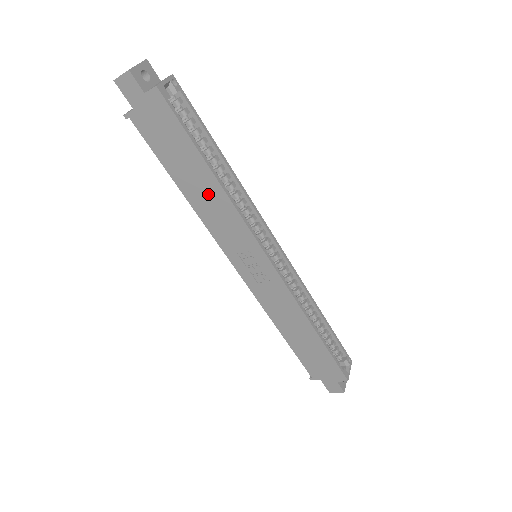
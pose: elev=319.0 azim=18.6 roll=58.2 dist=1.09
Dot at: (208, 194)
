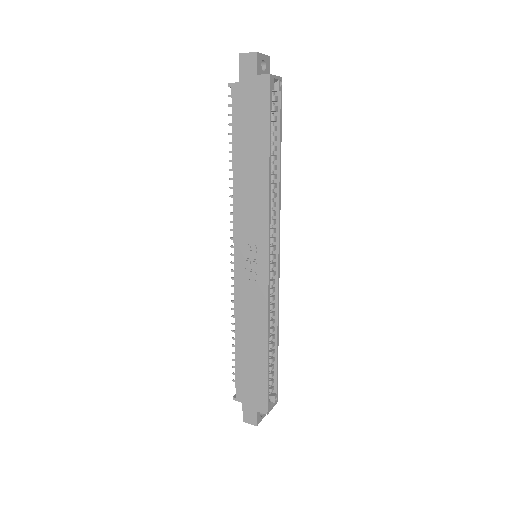
Dot at: (254, 179)
